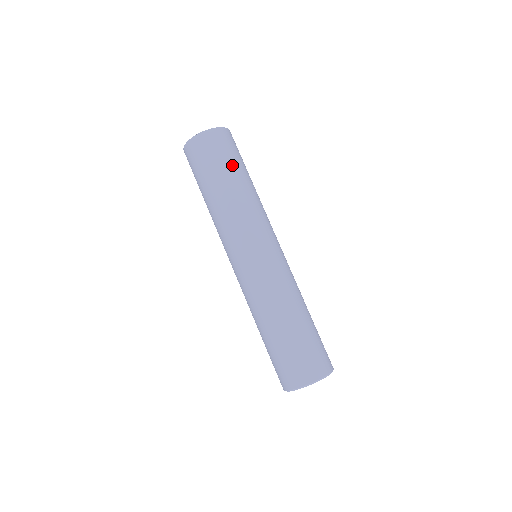
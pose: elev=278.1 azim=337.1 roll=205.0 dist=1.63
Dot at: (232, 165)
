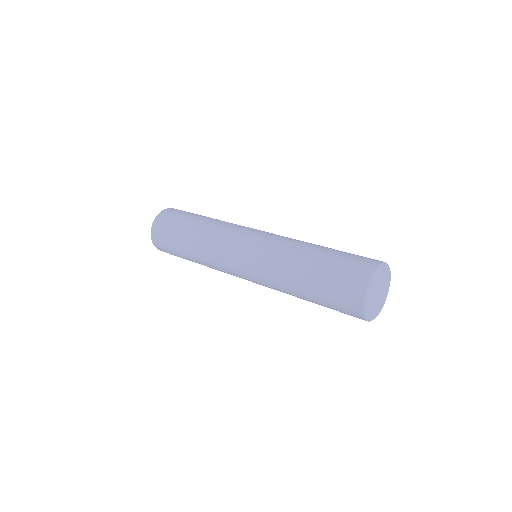
Dot at: occluded
